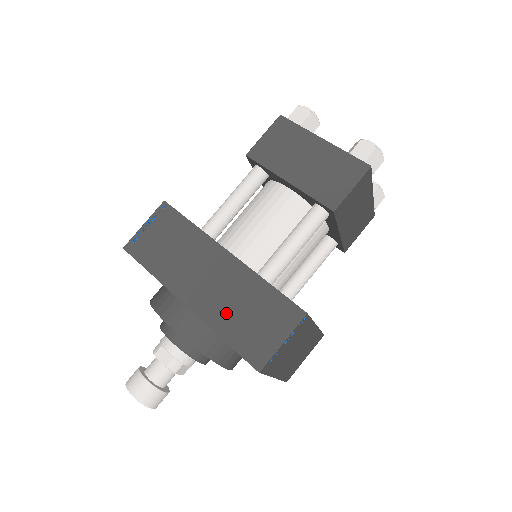
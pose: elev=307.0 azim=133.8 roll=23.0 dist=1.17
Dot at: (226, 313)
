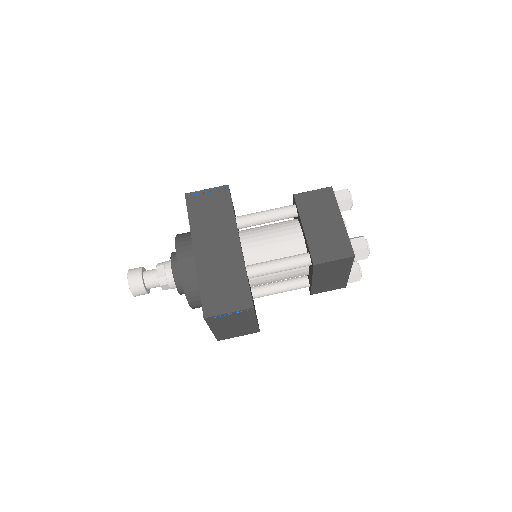
Dot at: (212, 274)
